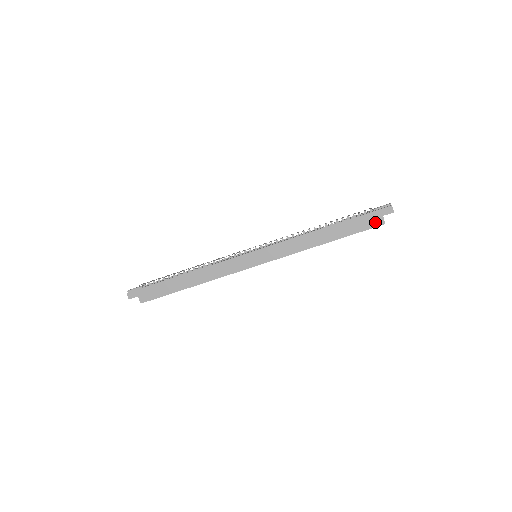
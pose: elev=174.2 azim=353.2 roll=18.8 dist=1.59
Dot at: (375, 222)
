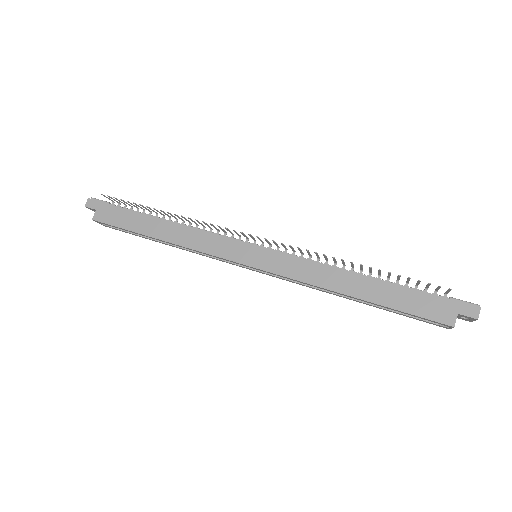
Dot at: (441, 314)
